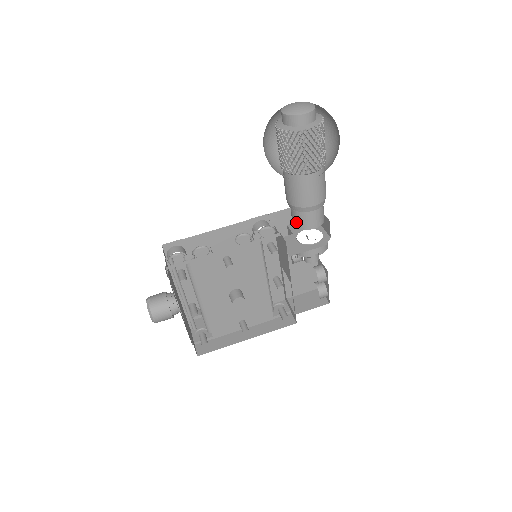
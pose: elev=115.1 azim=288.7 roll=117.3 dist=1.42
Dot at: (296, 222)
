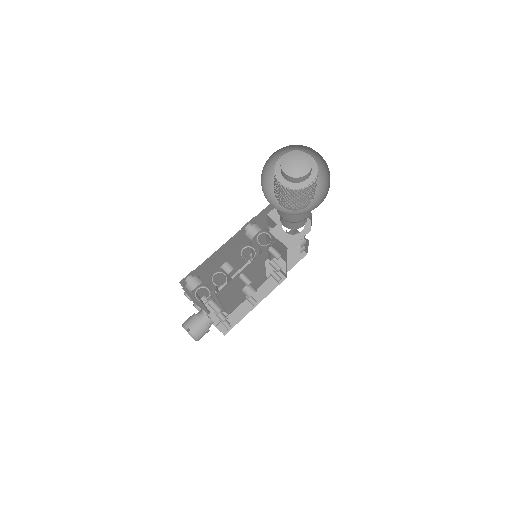
Dot at: (288, 226)
